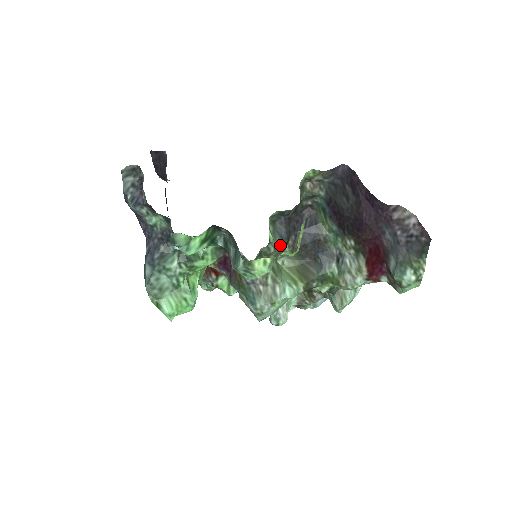
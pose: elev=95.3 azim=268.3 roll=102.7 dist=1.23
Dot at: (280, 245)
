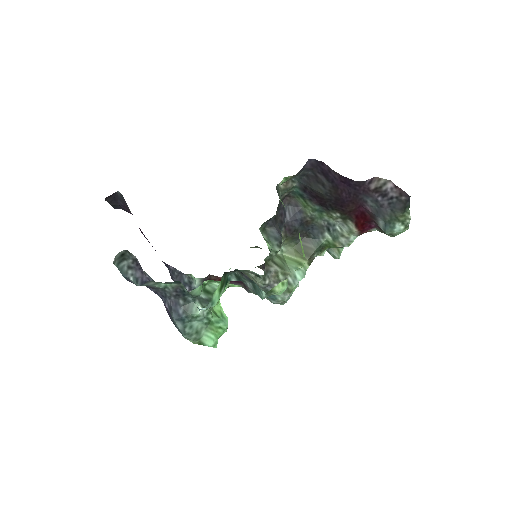
Dot at: (278, 247)
